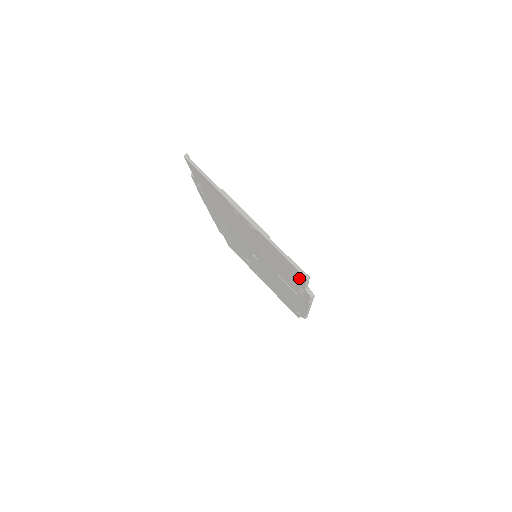
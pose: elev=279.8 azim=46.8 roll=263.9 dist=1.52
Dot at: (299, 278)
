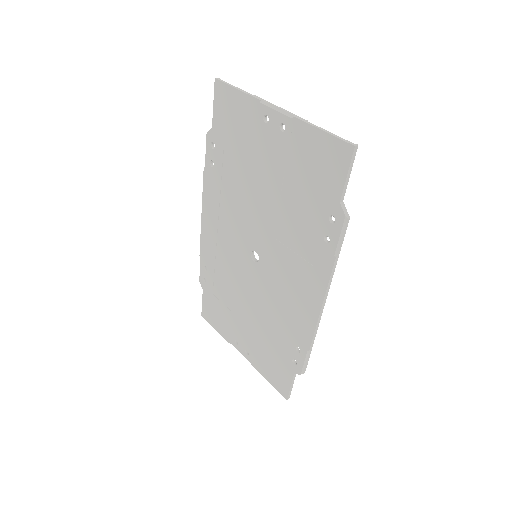
Dot at: (337, 174)
